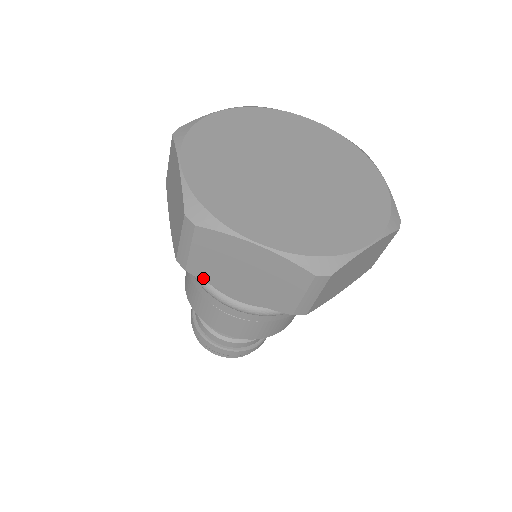
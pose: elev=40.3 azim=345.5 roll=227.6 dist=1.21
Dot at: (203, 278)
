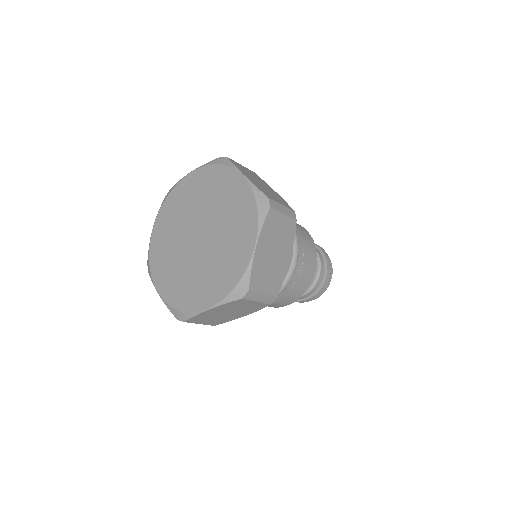
Dot at: occluded
